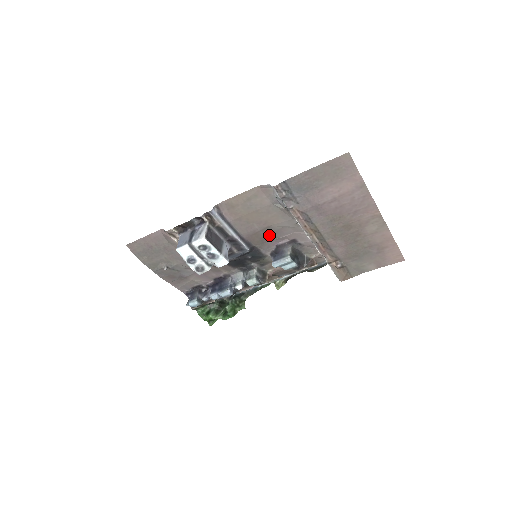
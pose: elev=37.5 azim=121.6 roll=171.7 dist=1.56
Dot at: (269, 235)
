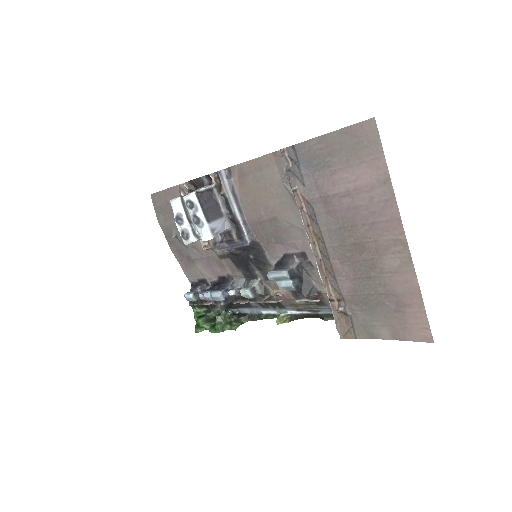
Dot at: (276, 232)
